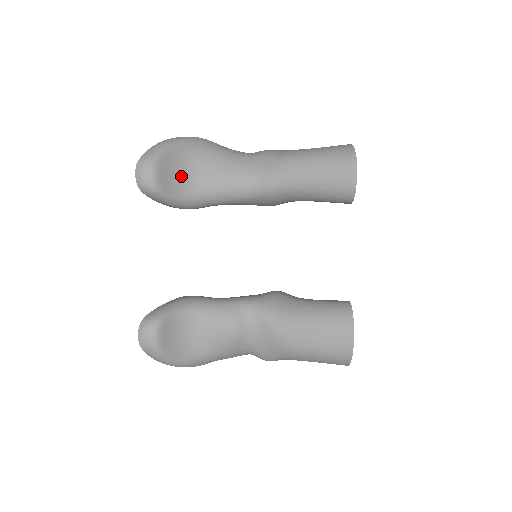
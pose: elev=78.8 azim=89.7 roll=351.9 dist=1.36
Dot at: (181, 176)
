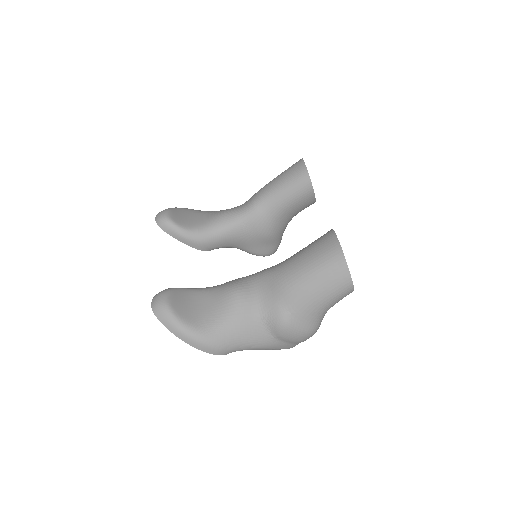
Dot at: (189, 219)
